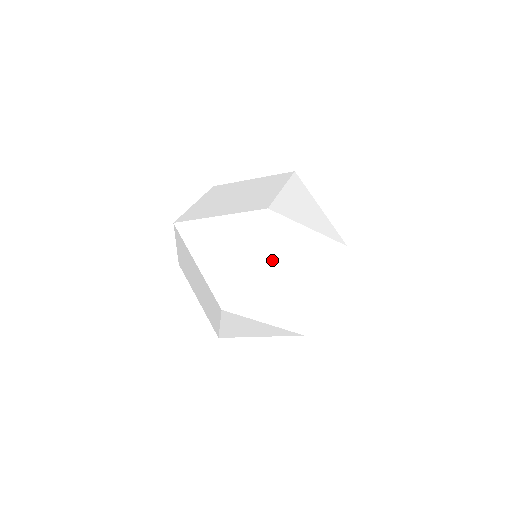
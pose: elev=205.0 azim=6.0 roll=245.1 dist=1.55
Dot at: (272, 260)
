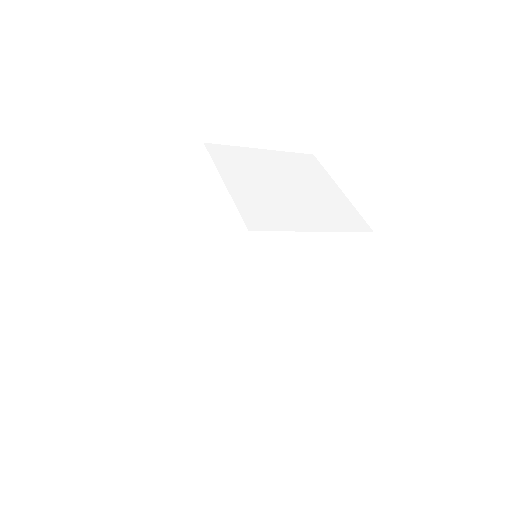
Dot at: (254, 177)
